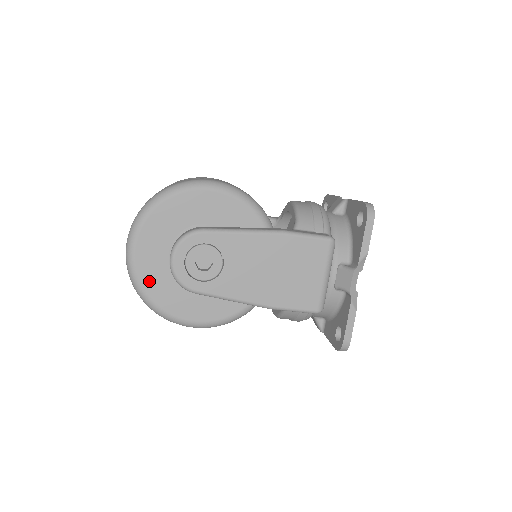
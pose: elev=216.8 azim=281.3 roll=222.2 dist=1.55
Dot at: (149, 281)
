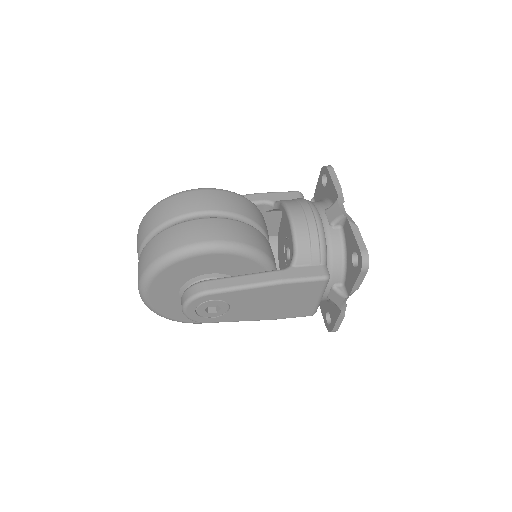
Dot at: (165, 310)
